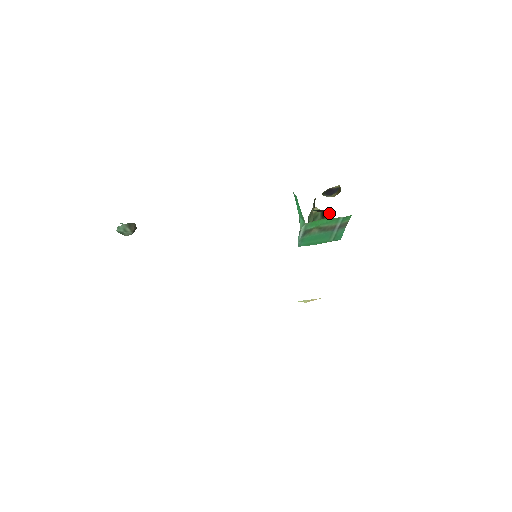
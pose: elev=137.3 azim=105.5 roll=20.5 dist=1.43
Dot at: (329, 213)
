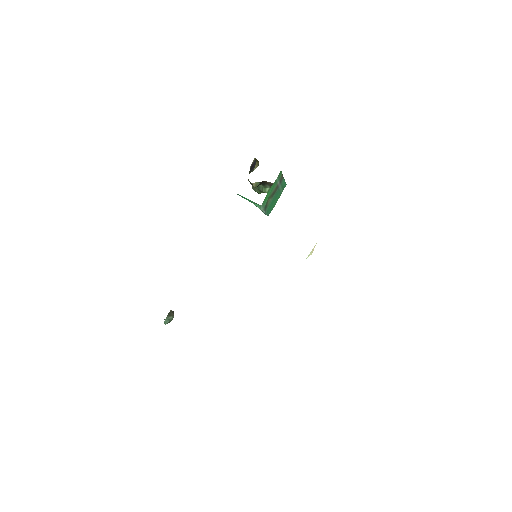
Dot at: occluded
